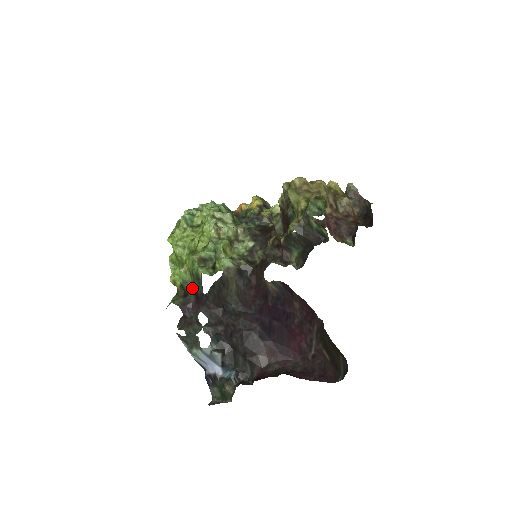
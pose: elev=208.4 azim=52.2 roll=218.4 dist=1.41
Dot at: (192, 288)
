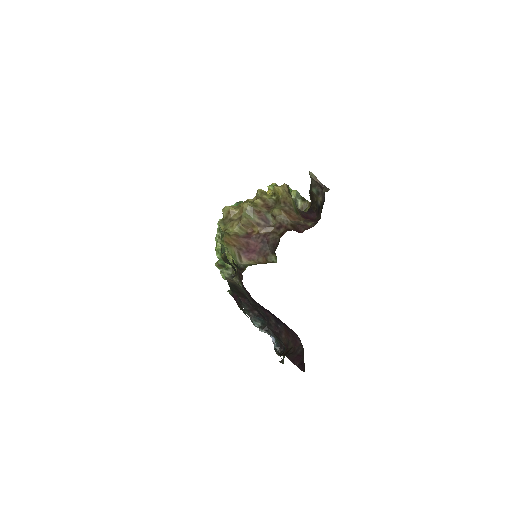
Dot at: occluded
